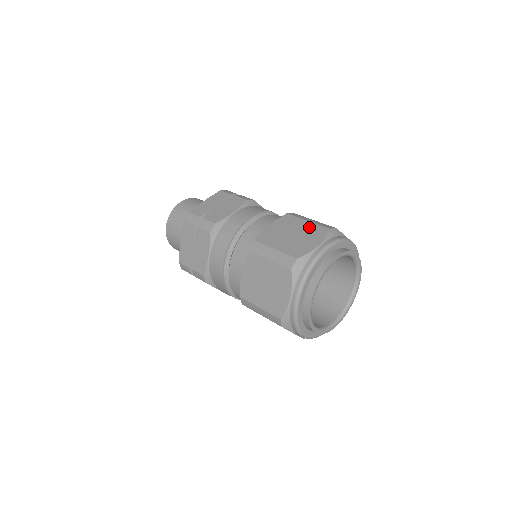
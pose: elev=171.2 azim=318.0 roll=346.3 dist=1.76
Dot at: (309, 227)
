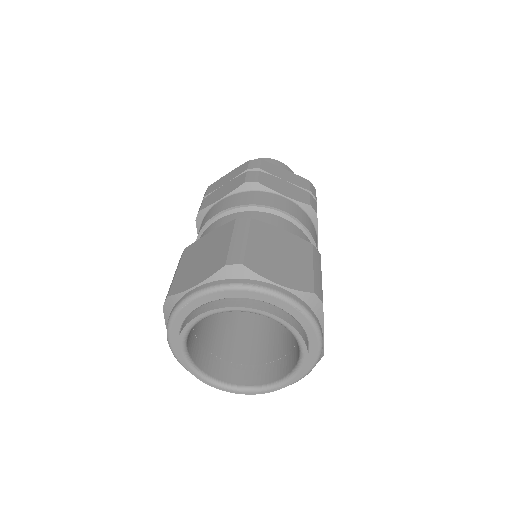
Dot at: (220, 252)
